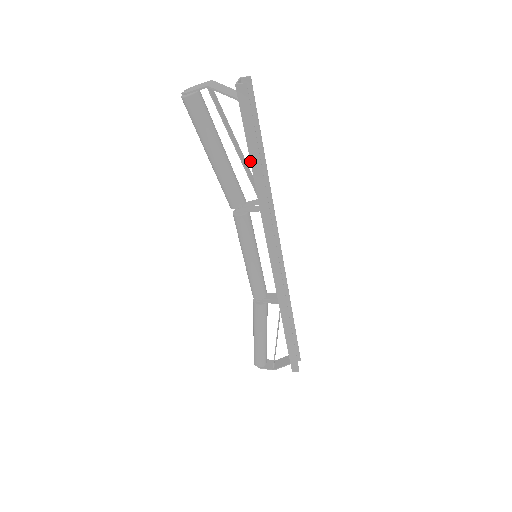
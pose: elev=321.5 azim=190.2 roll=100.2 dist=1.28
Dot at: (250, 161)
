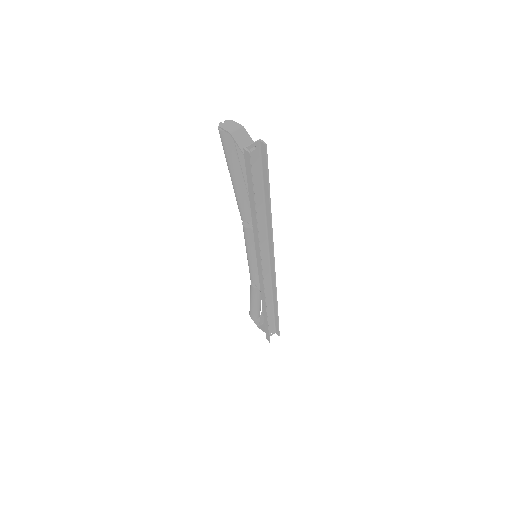
Dot at: (250, 201)
